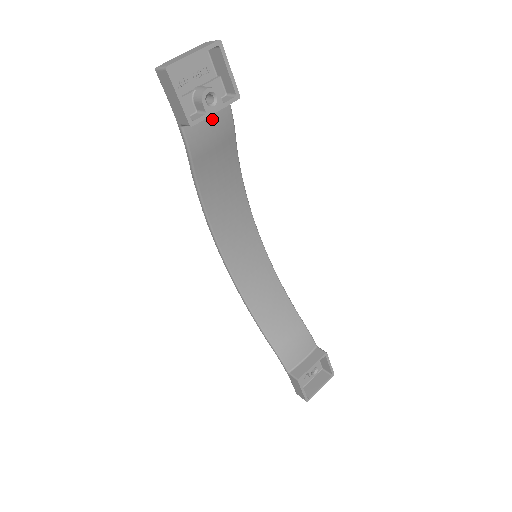
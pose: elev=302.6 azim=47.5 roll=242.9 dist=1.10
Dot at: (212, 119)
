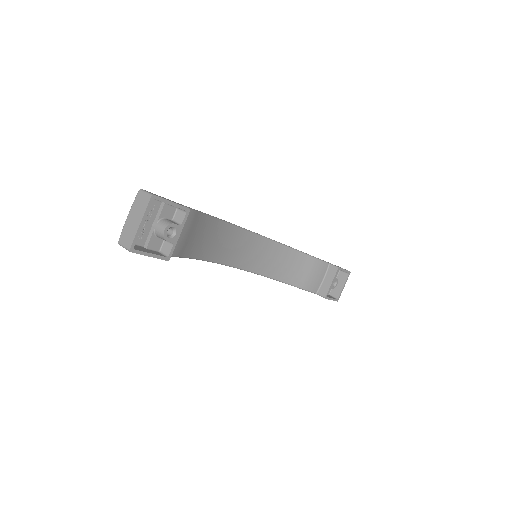
Dot at: occluded
